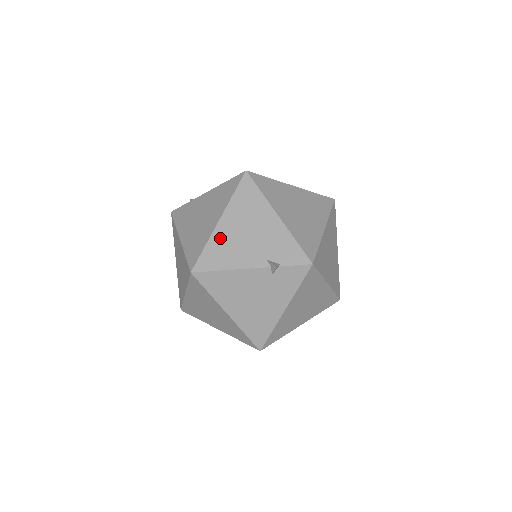
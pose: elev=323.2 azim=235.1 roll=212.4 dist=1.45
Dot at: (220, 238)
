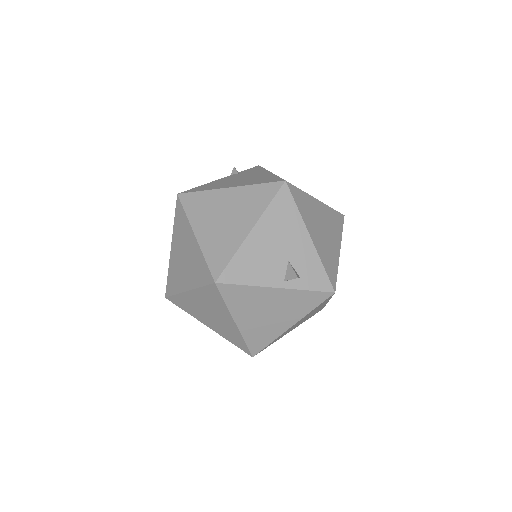
Dot at: occluded
